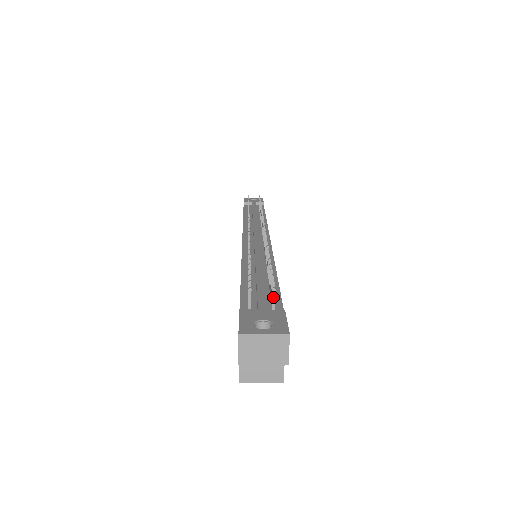
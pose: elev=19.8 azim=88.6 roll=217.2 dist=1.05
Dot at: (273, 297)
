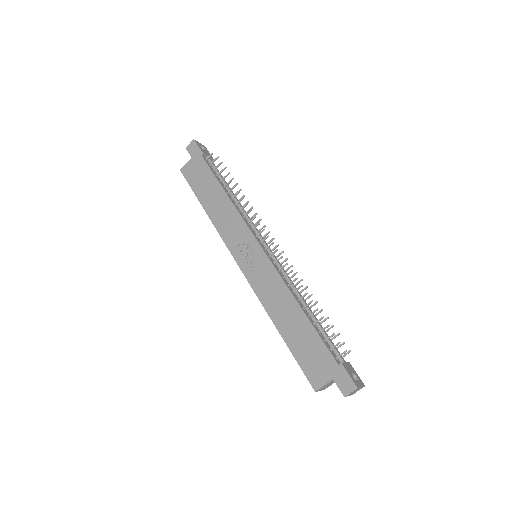
Dot at: occluded
